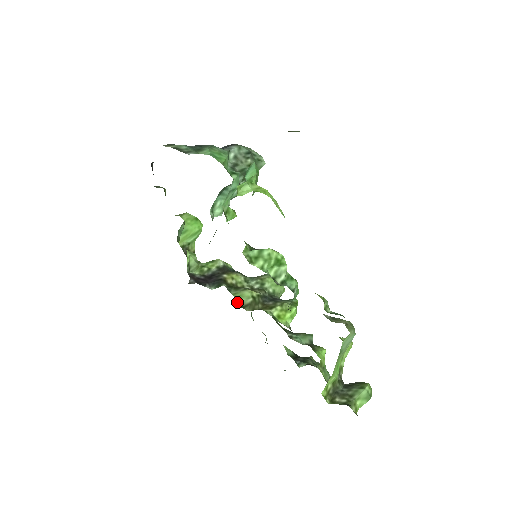
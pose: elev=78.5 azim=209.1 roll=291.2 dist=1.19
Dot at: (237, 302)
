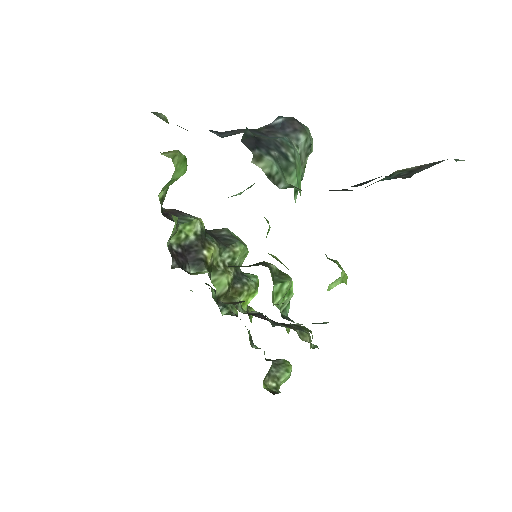
Dot at: (216, 294)
